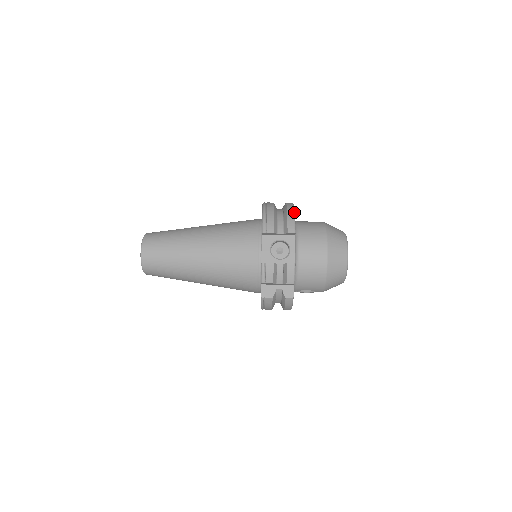
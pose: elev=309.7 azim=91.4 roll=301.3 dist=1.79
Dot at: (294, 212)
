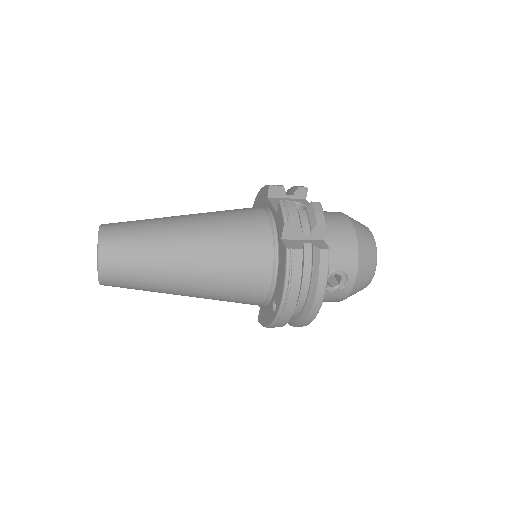
Dot at: occluded
